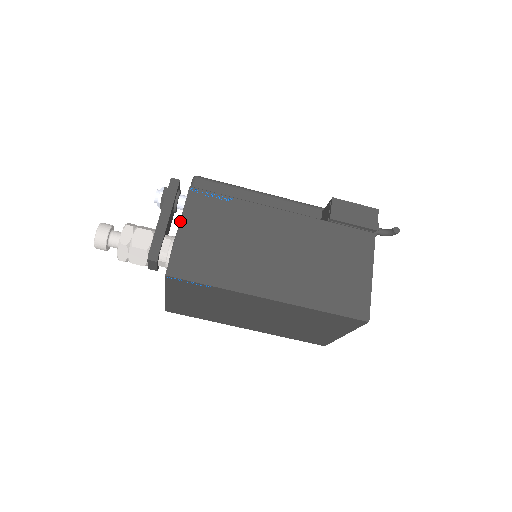
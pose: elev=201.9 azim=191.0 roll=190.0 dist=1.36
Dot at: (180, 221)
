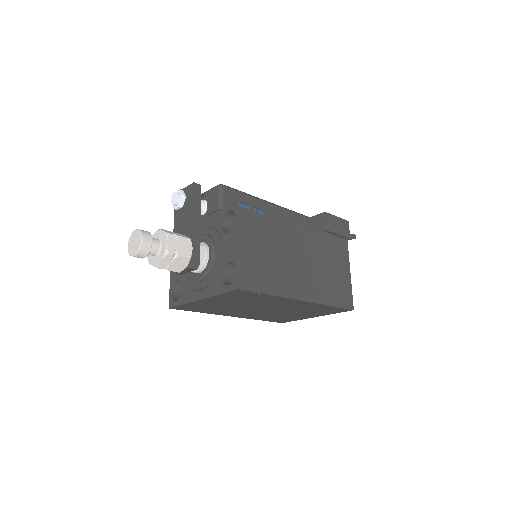
Dot at: (238, 236)
